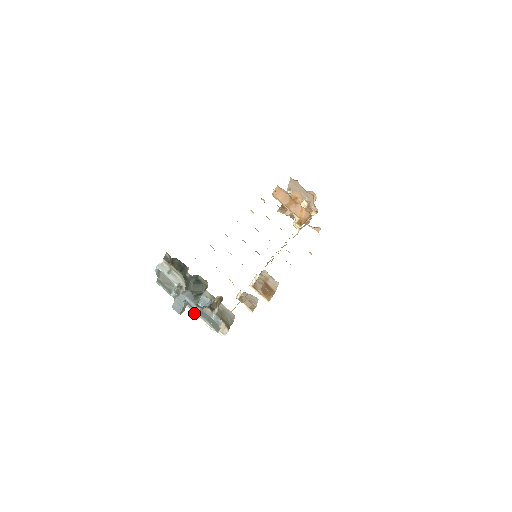
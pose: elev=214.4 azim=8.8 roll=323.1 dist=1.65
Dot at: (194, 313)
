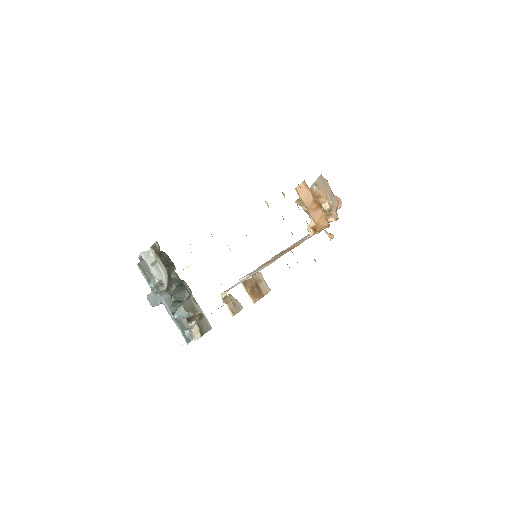
Dot at: occluded
